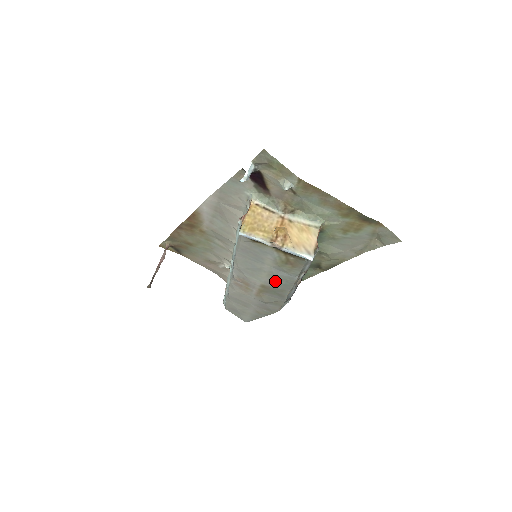
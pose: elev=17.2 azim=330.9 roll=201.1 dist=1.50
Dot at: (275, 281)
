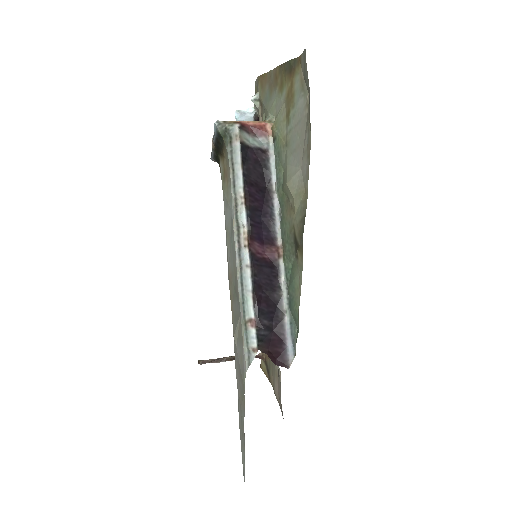
Dot at: (229, 246)
